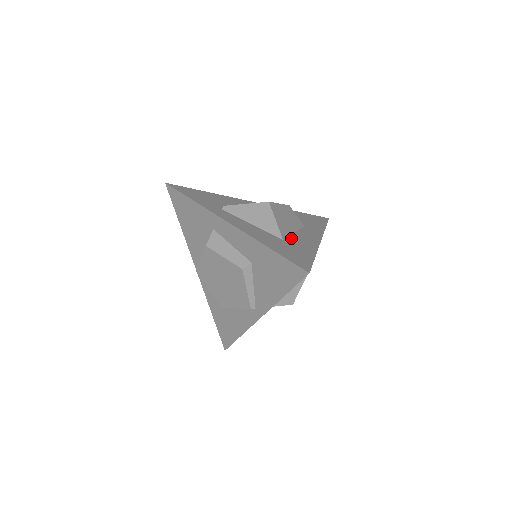
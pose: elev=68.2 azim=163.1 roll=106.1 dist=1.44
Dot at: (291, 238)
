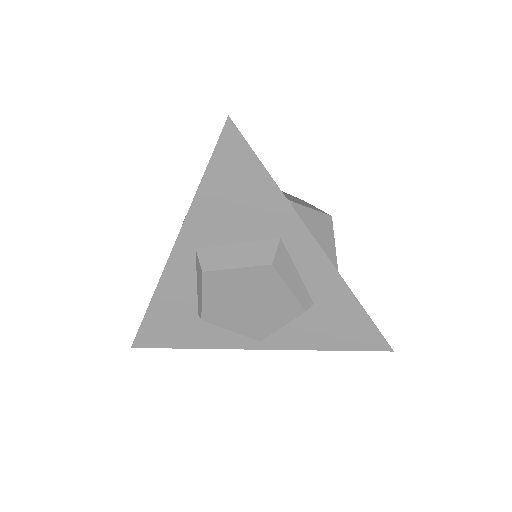
Dot at: occluded
